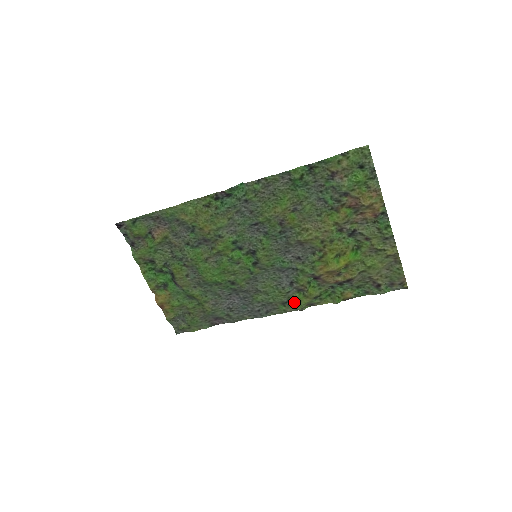
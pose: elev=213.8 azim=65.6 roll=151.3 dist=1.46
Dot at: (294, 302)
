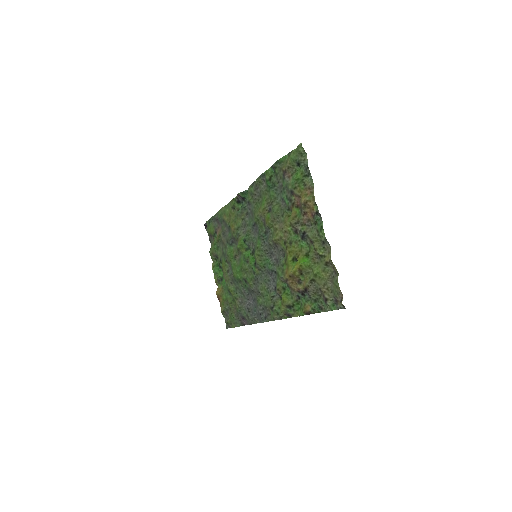
Dot at: (277, 309)
